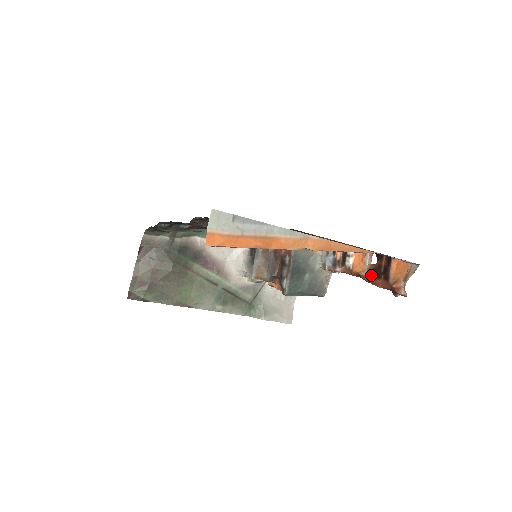
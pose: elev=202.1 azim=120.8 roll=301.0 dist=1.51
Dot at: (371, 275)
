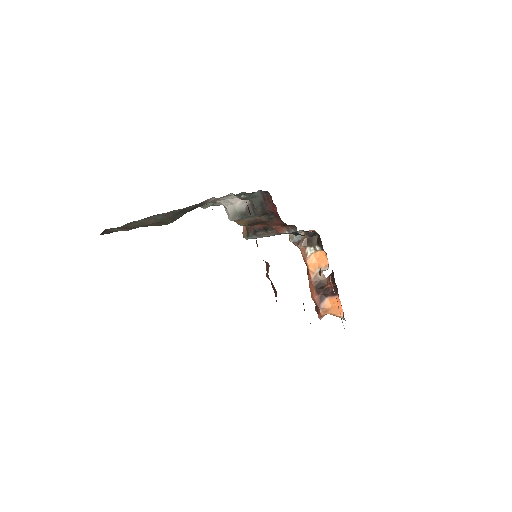
Dot at: (315, 284)
